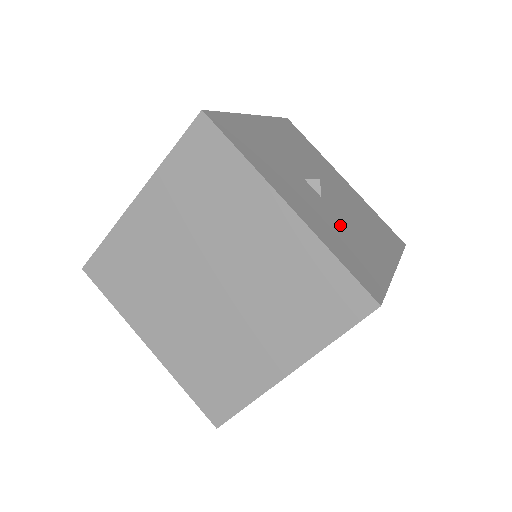
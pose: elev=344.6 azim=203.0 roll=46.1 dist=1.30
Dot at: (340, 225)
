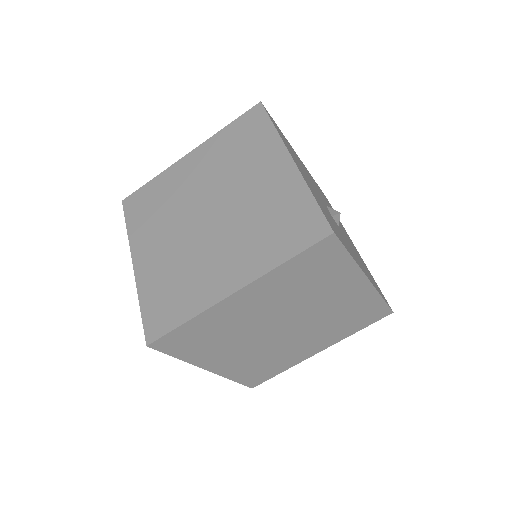
Dot at: occluded
